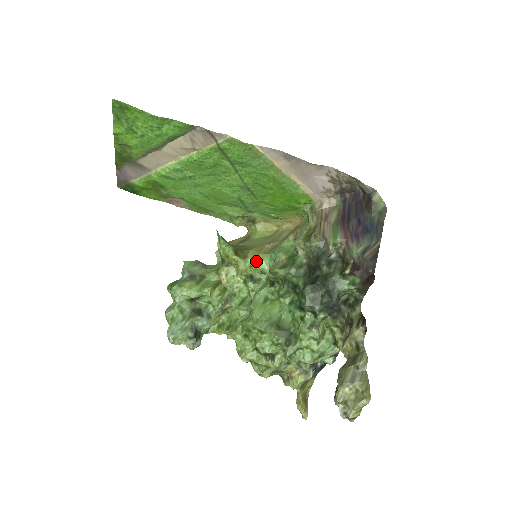
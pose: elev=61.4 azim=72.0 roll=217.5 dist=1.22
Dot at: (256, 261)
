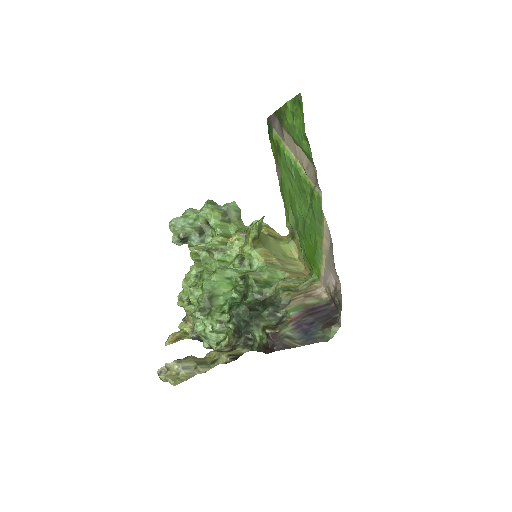
Dot at: (256, 257)
